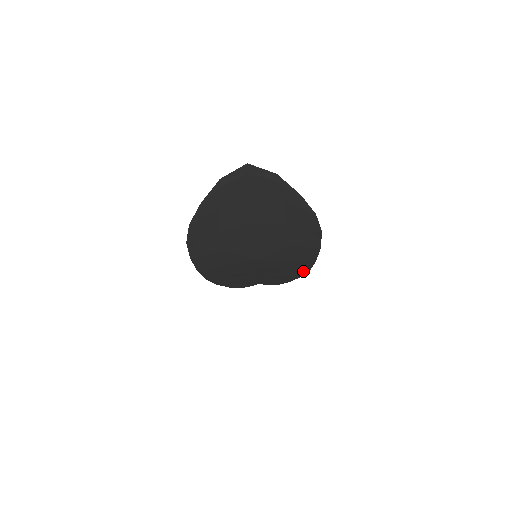
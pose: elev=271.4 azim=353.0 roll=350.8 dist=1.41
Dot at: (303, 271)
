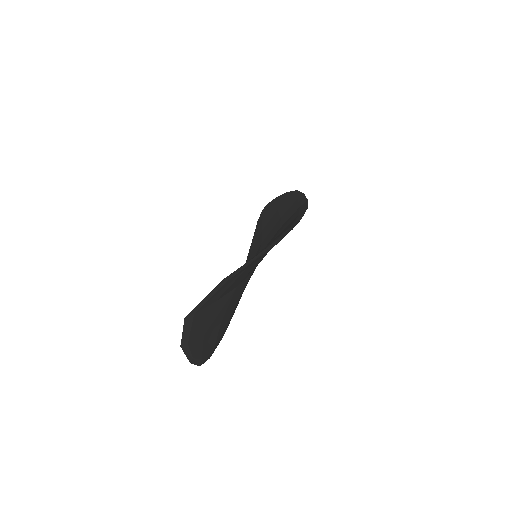
Dot at: occluded
